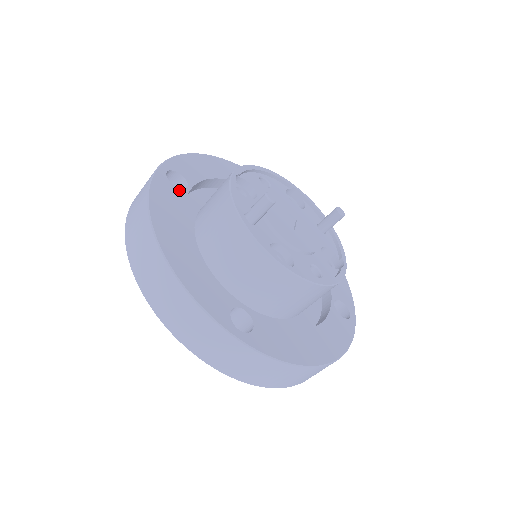
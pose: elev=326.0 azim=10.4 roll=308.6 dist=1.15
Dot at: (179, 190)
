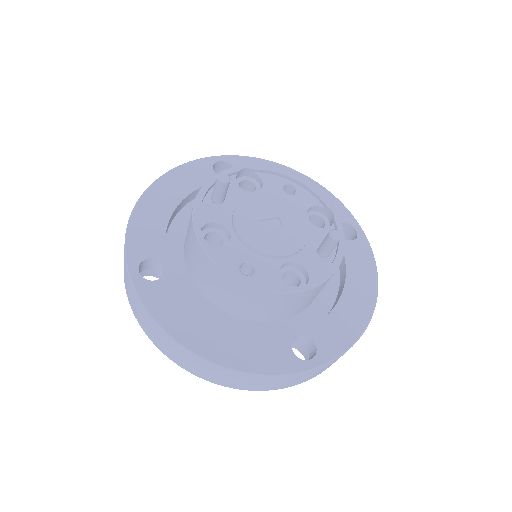
Dot at: occluded
